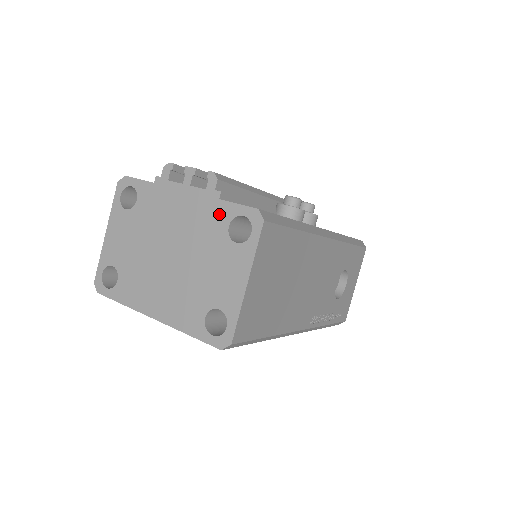
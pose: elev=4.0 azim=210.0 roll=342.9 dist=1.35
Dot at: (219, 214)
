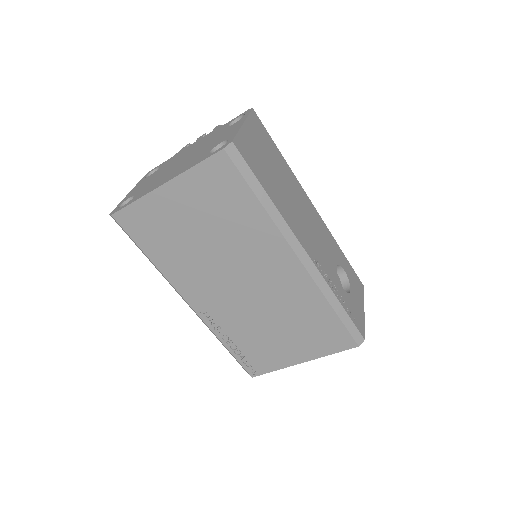
Dot at: (221, 128)
